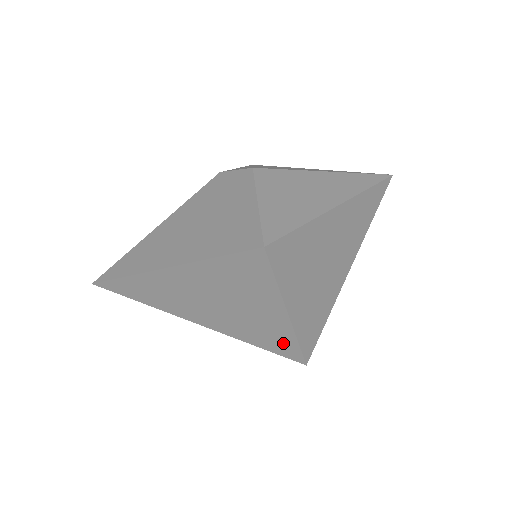
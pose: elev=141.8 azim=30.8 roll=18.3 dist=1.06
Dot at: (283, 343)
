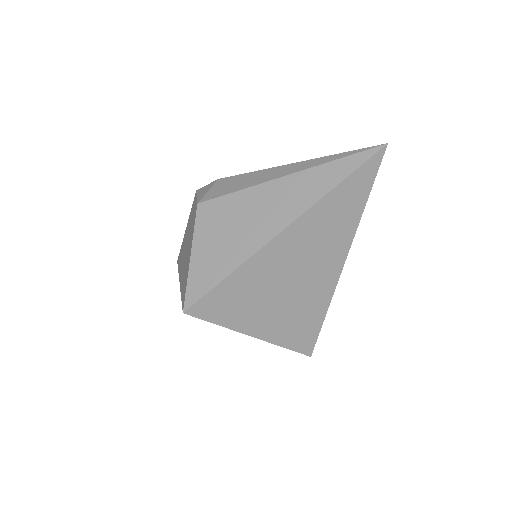
Dot at: occluded
